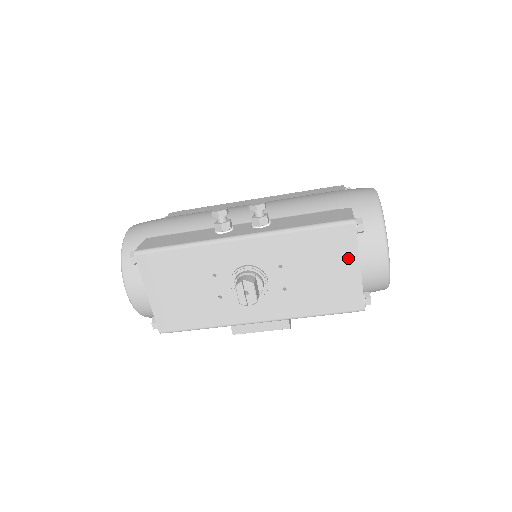
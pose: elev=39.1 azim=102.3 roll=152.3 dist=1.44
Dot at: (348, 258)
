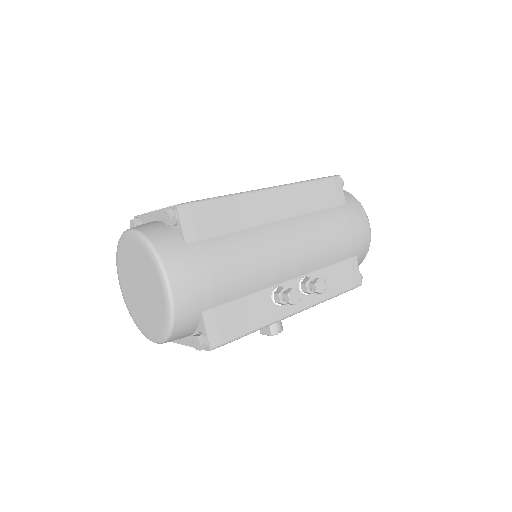
Dot at: occluded
